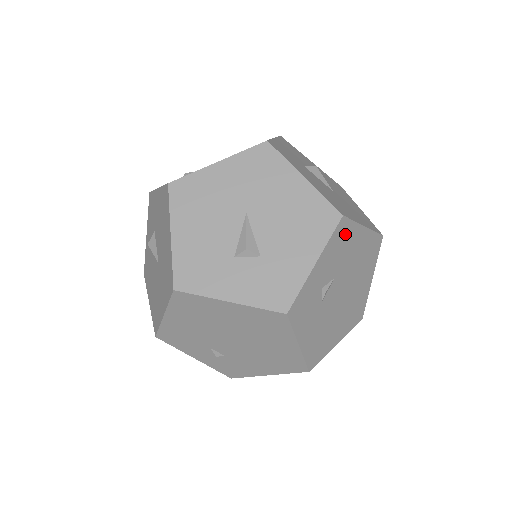
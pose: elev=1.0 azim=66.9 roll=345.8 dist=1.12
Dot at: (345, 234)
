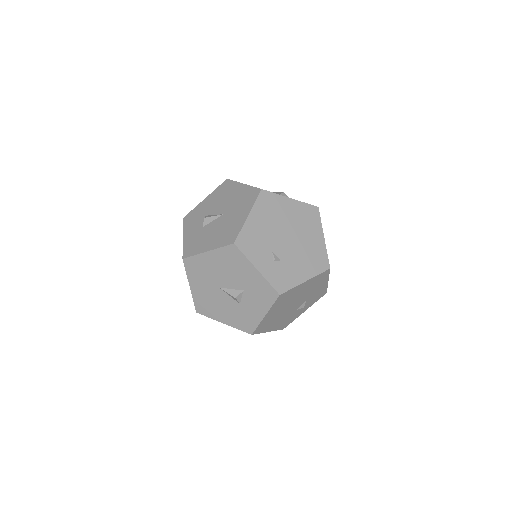
Dot at: occluded
